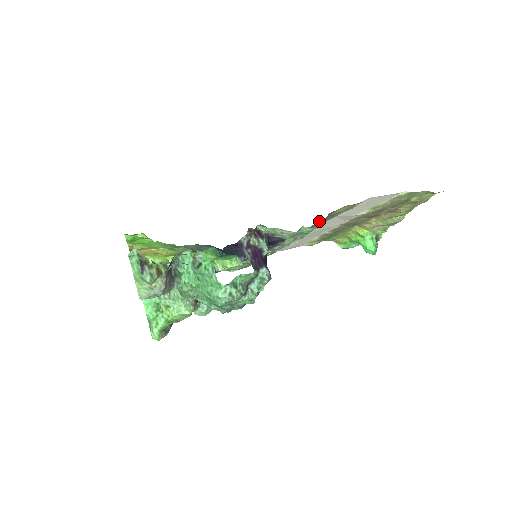
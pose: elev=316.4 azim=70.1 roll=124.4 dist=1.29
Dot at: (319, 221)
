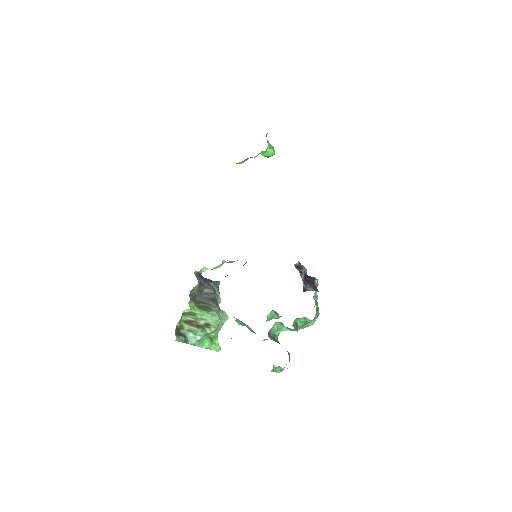
Dot at: occluded
